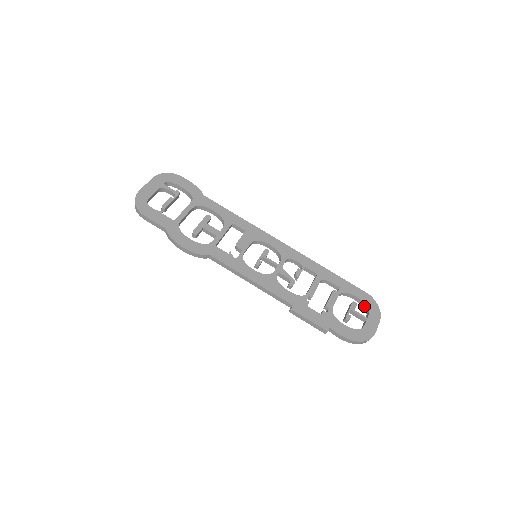
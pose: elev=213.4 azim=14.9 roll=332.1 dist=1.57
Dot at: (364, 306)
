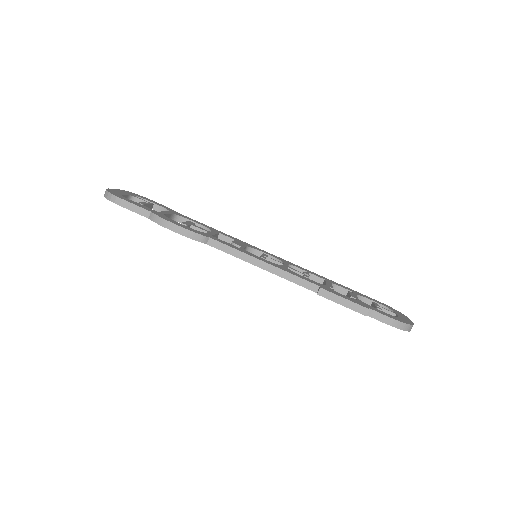
Dot at: occluded
